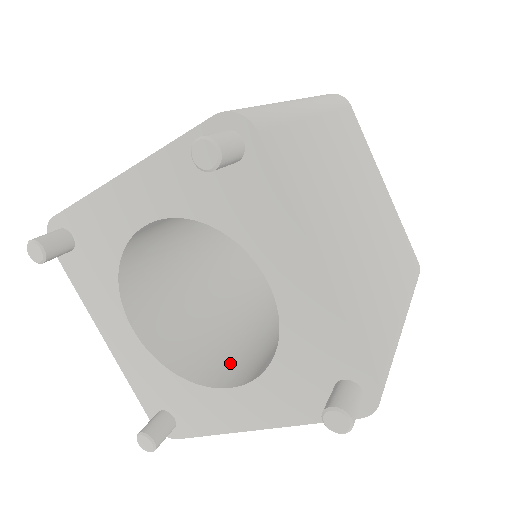
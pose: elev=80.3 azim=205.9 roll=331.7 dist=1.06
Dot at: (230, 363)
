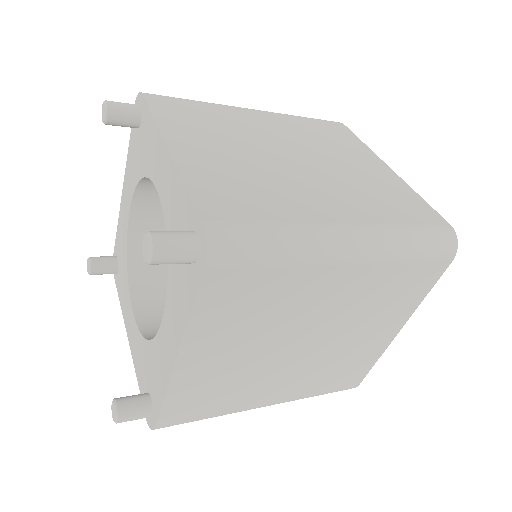
Dot at: (163, 290)
